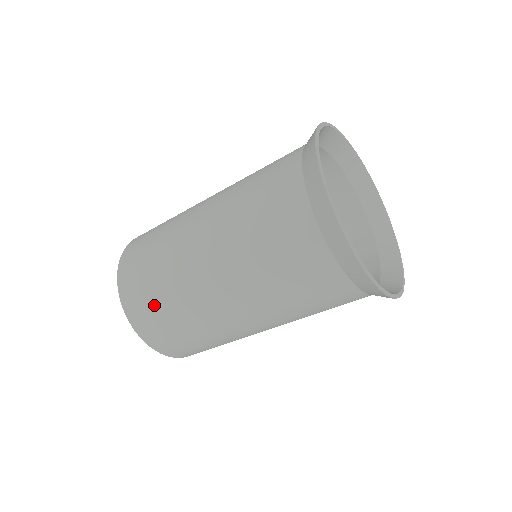
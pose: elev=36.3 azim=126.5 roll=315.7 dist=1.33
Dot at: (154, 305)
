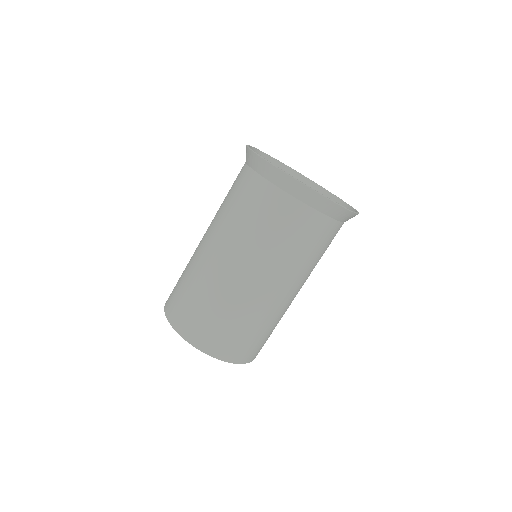
Dot at: (180, 292)
